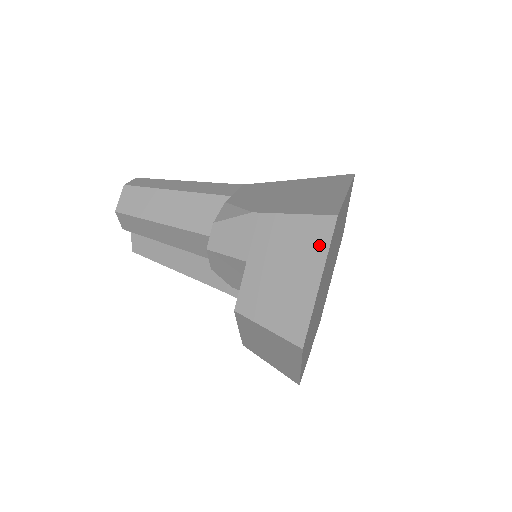
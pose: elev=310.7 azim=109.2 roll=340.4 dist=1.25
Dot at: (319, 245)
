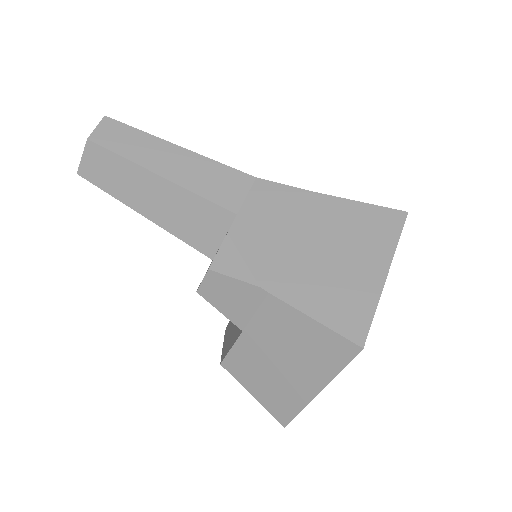
Dot at: (330, 362)
